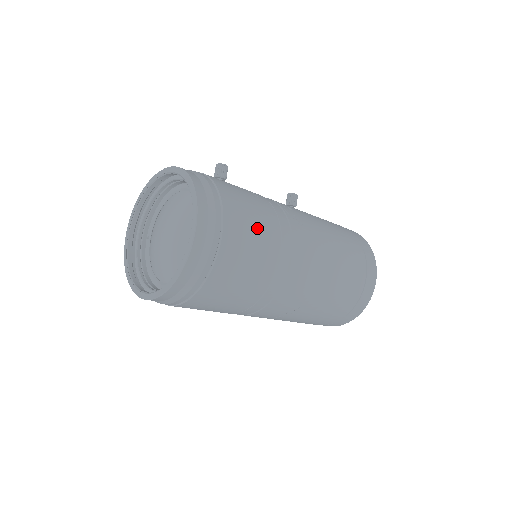
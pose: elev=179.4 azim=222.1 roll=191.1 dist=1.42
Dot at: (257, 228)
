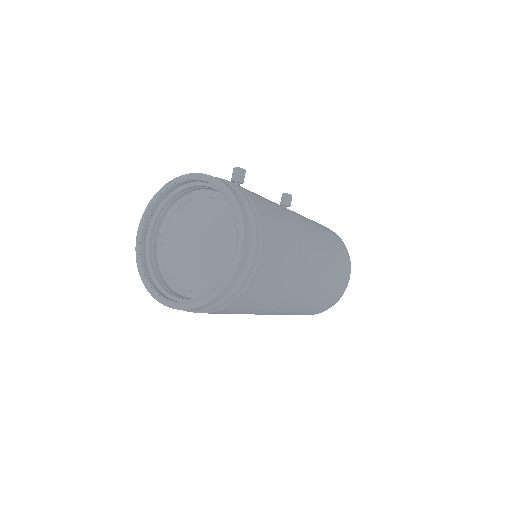
Dot at: (282, 243)
